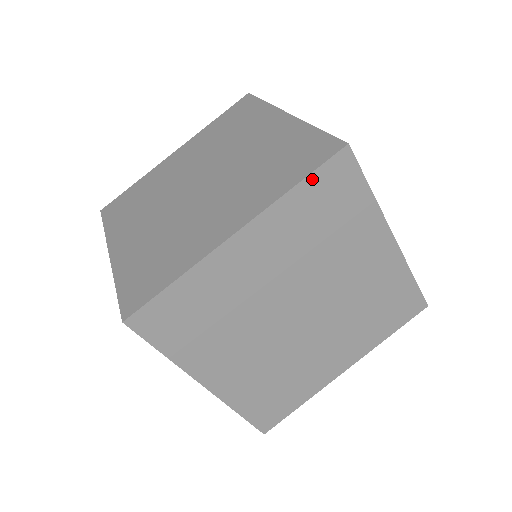
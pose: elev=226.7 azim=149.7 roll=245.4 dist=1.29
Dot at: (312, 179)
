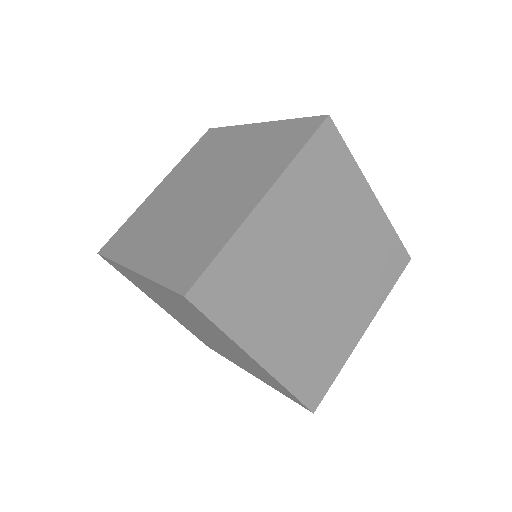
Dot at: (310, 146)
